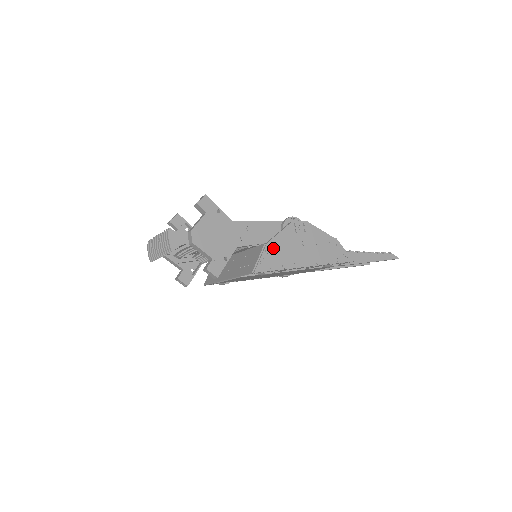
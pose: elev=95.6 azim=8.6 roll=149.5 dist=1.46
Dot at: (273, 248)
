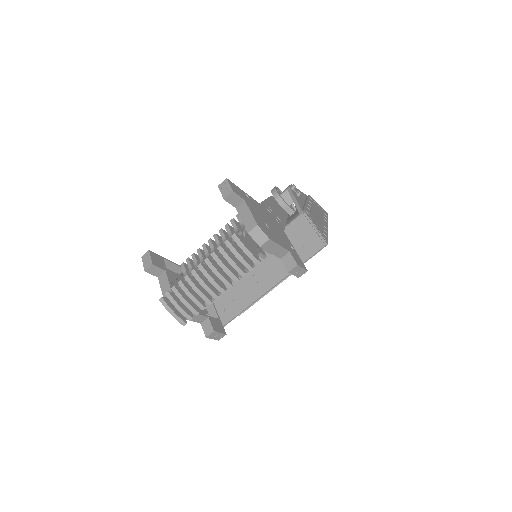
Dot at: (309, 215)
